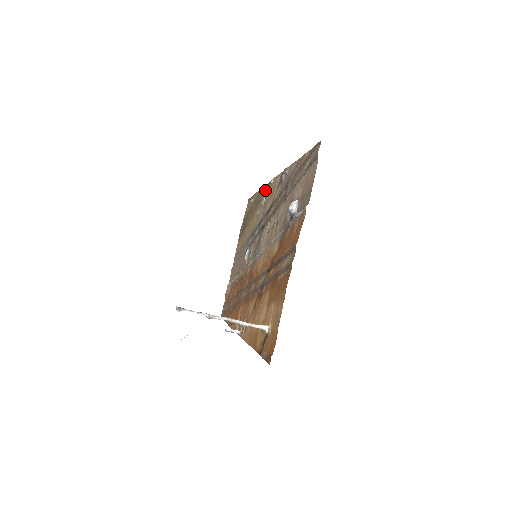
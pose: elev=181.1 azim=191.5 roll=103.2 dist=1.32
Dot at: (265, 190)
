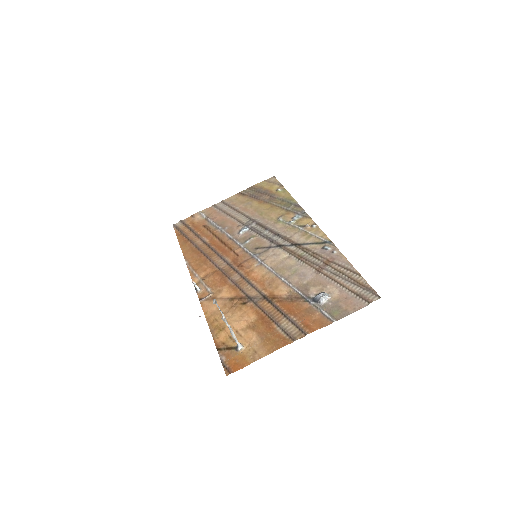
Dot at: (301, 214)
